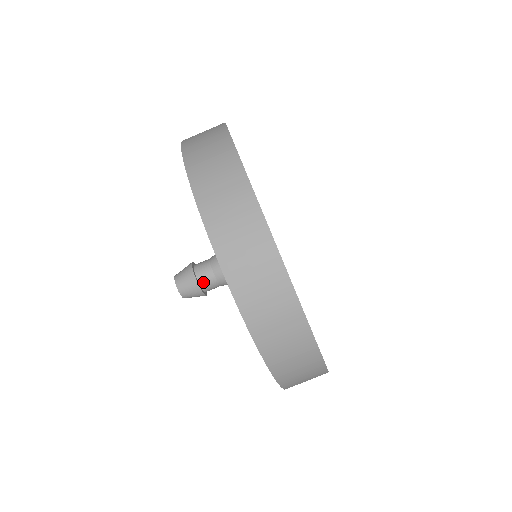
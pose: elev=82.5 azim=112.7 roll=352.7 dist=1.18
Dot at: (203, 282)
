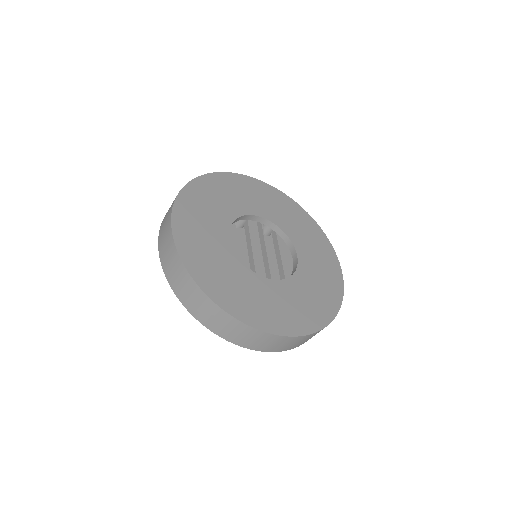
Dot at: occluded
